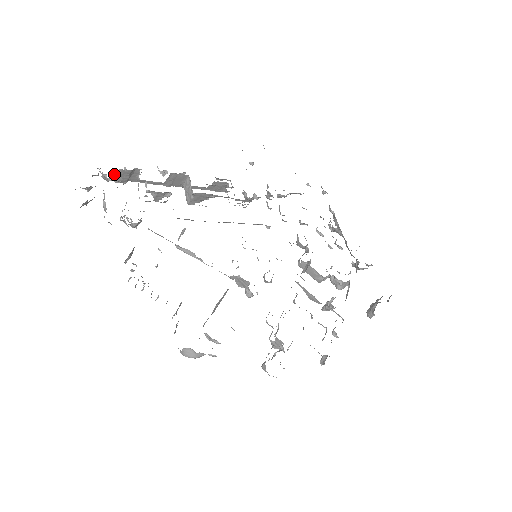
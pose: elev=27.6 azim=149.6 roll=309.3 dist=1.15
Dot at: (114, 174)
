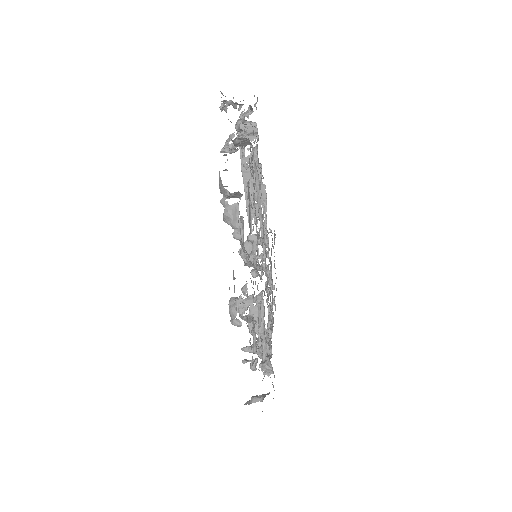
Dot at: (247, 121)
